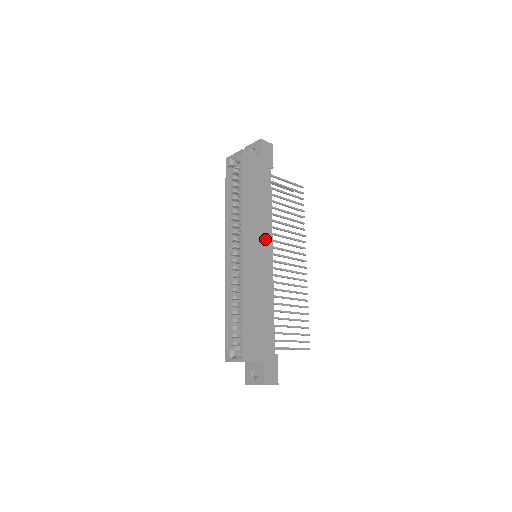
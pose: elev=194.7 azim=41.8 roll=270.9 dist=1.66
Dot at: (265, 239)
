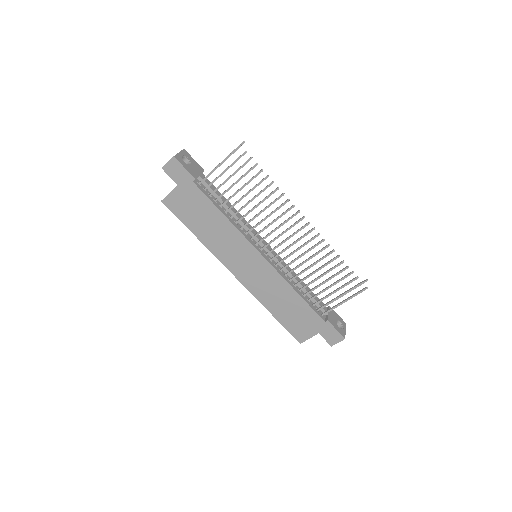
Dot at: (244, 249)
